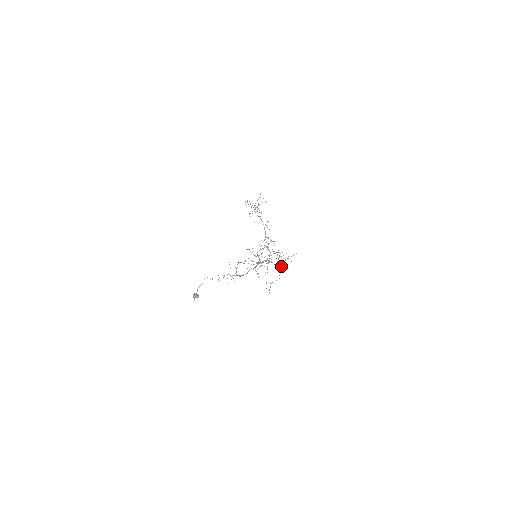
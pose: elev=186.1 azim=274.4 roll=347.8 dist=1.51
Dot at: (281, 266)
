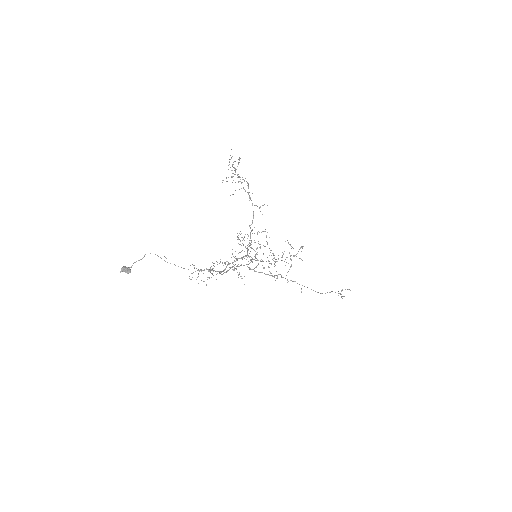
Dot at: (251, 260)
